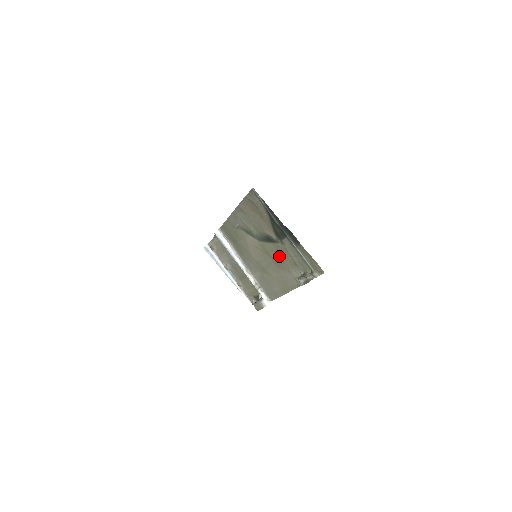
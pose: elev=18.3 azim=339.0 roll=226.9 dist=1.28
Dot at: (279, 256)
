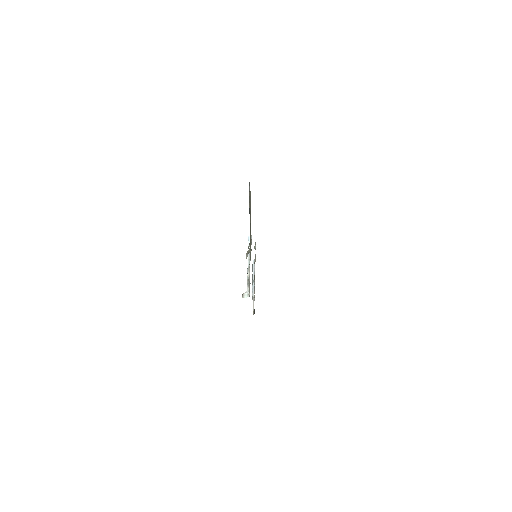
Dot at: occluded
